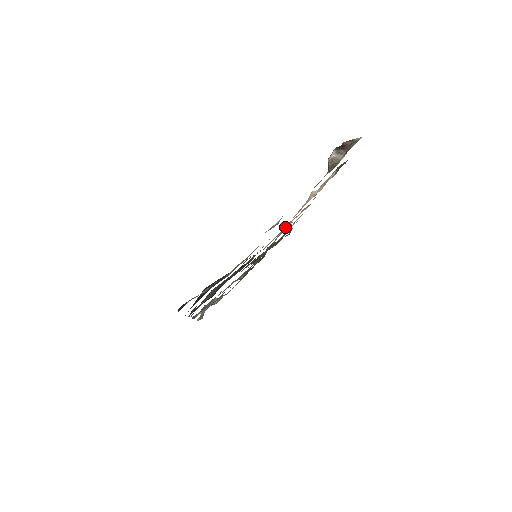
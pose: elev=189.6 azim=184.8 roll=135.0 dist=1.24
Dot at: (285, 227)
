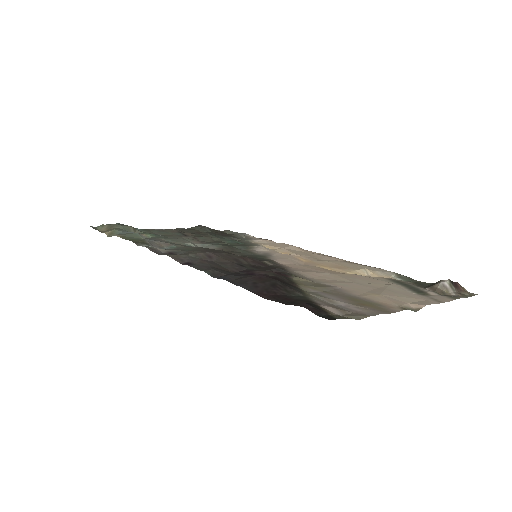
Dot at: (294, 257)
